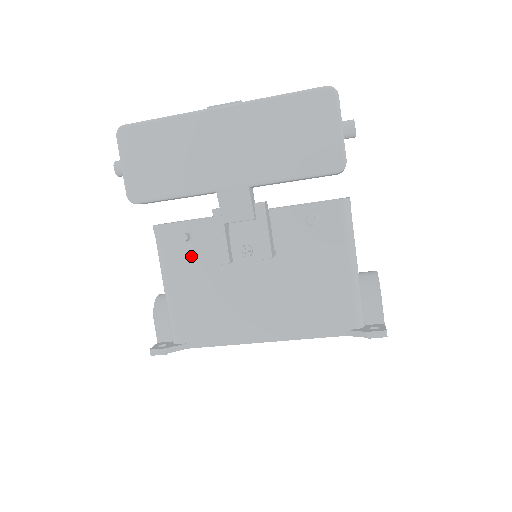
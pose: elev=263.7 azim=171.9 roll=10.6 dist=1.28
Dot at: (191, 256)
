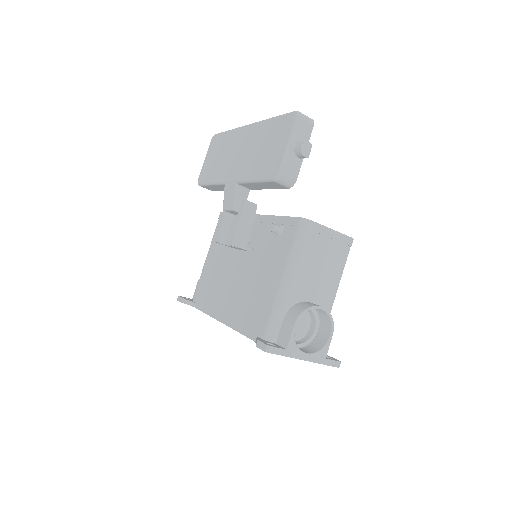
Dot at: occluded
